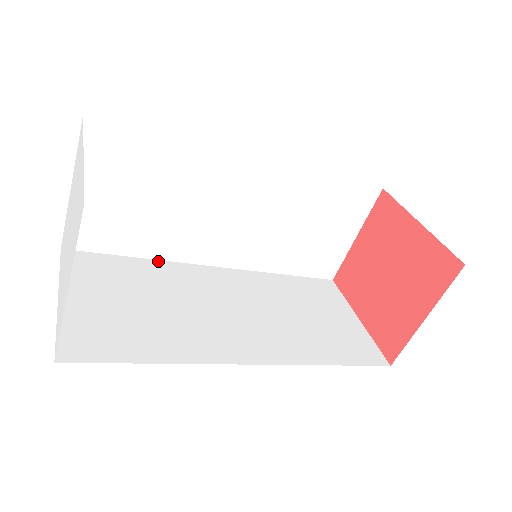
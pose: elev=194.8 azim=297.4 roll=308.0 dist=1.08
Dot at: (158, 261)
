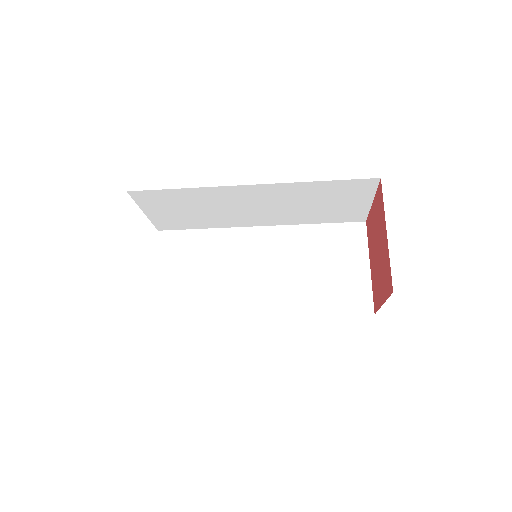
Dot at: (217, 229)
